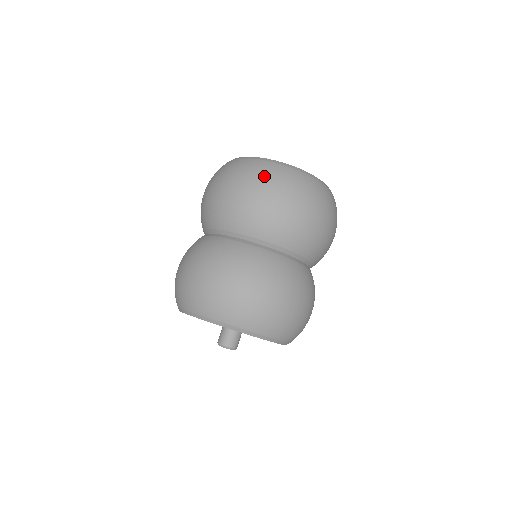
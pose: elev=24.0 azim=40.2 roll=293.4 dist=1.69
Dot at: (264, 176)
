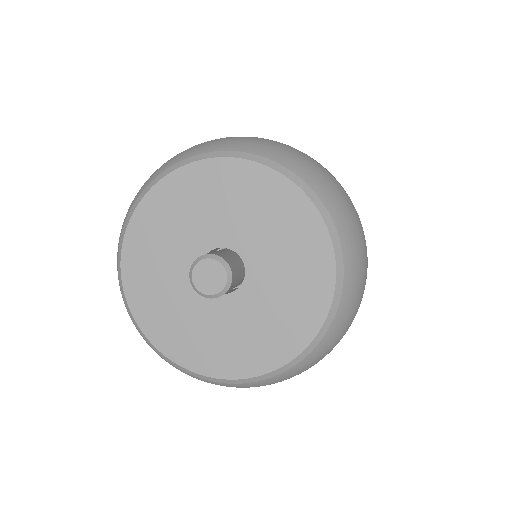
Dot at: occluded
